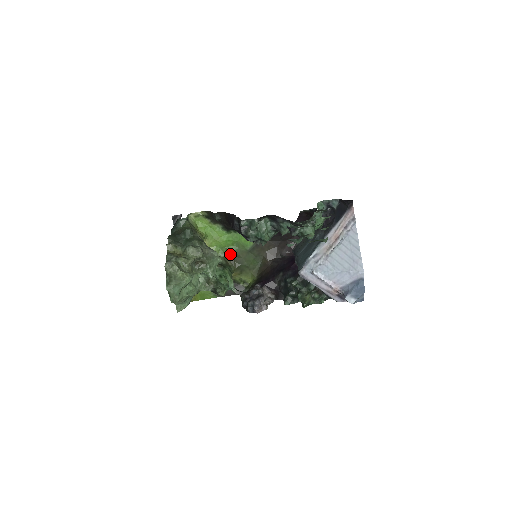
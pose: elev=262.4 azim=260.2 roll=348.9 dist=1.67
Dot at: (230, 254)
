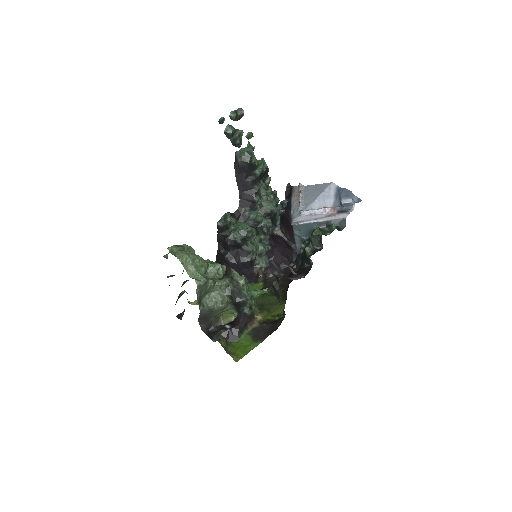
Dot at: occluded
